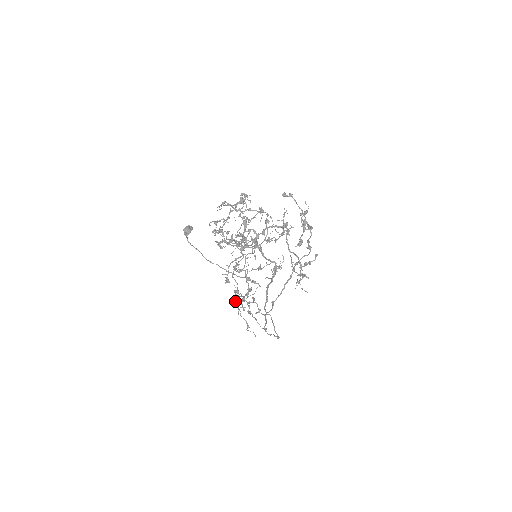
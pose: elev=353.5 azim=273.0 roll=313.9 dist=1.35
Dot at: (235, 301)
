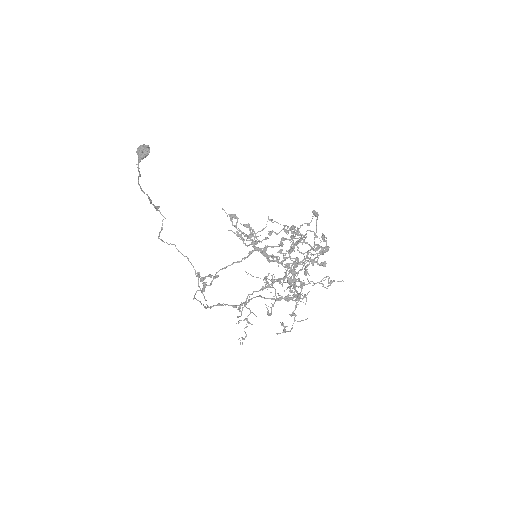
Dot at: occluded
